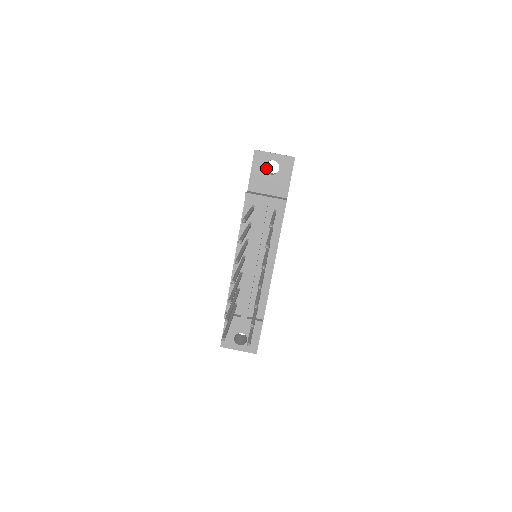
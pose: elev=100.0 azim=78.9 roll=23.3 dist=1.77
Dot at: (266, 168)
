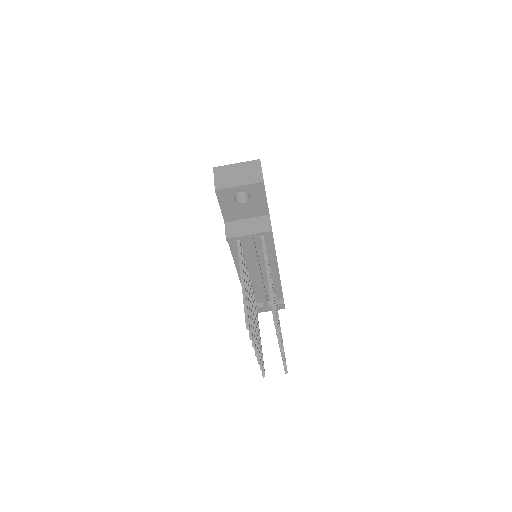
Dot at: occluded
